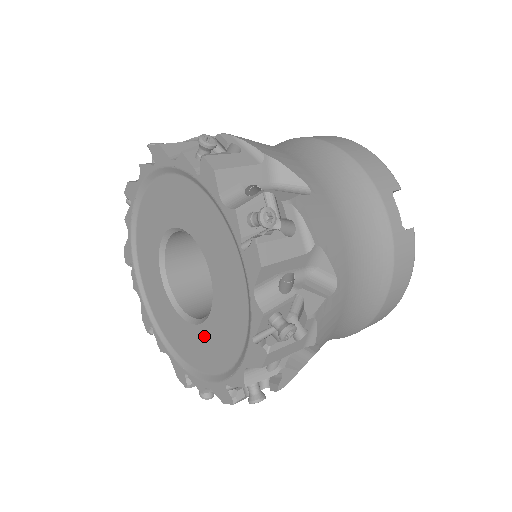
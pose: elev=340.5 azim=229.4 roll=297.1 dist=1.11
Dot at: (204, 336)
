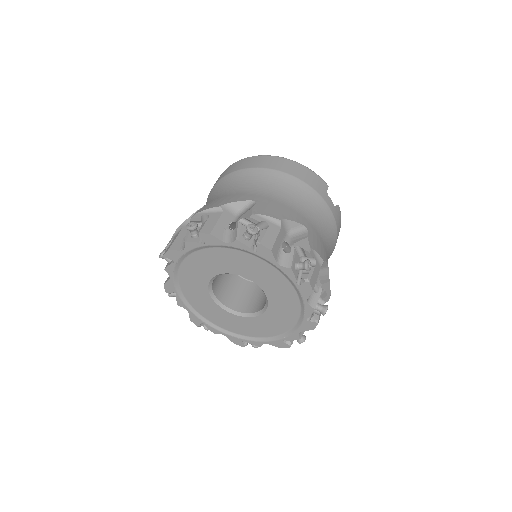
Dot at: (260, 321)
